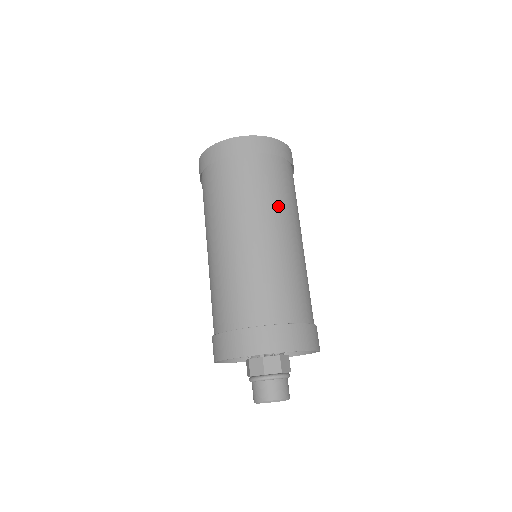
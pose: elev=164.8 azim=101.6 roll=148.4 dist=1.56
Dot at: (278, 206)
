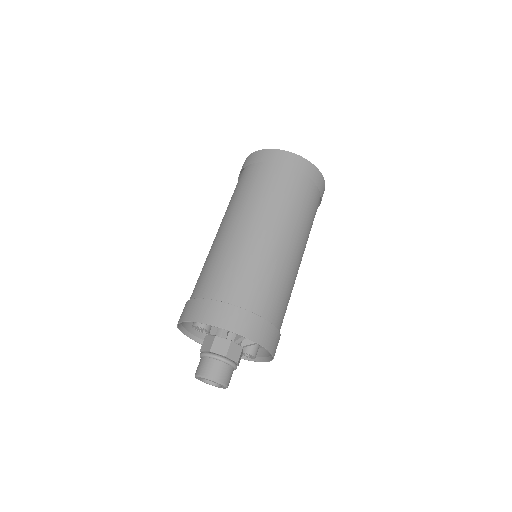
Dot at: (248, 203)
